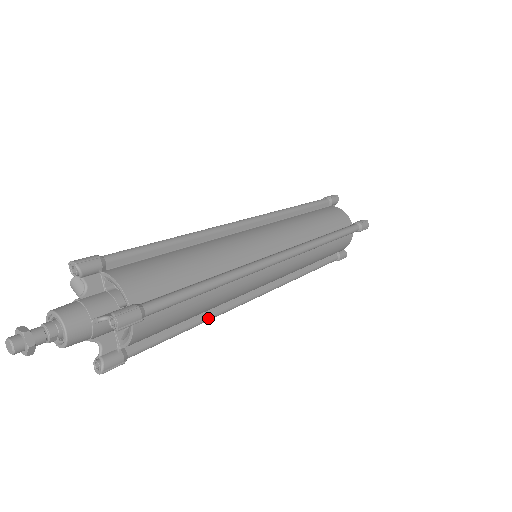
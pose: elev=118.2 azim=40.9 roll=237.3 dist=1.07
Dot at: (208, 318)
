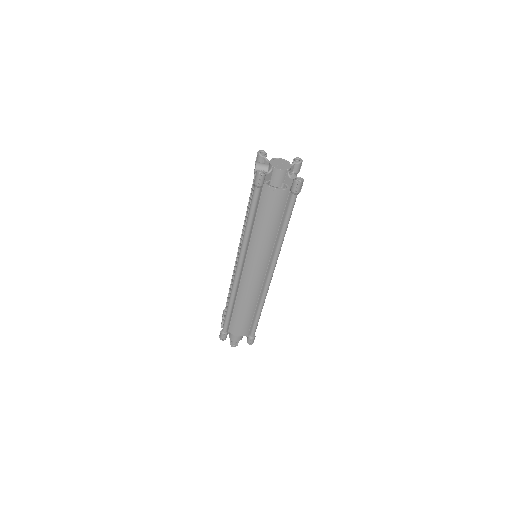
Dot at: occluded
